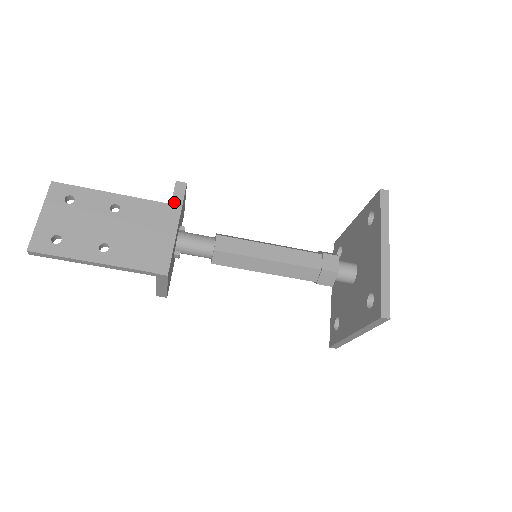
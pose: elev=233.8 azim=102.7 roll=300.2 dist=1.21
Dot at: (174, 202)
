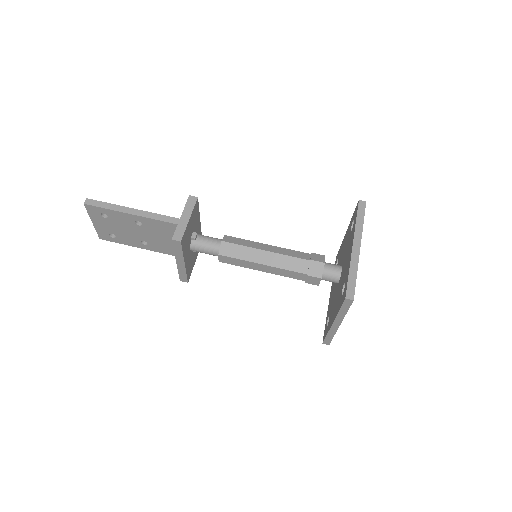
Dot at: occluded
